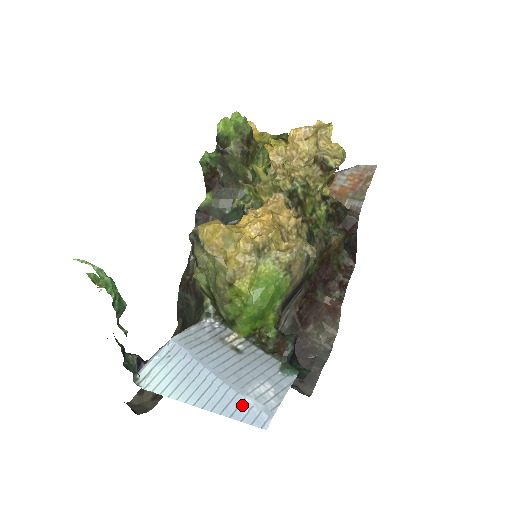
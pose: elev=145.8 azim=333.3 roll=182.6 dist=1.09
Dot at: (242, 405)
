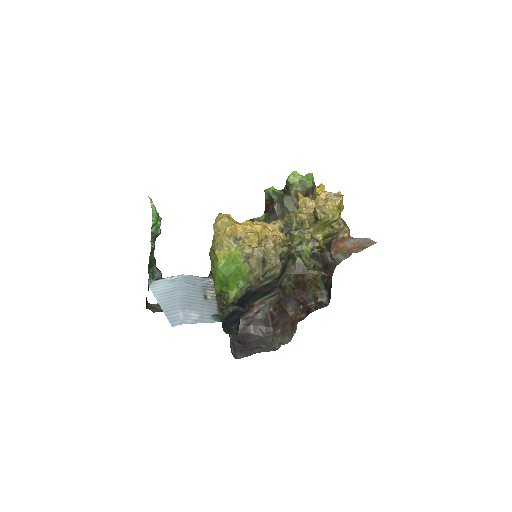
Dot at: (175, 313)
